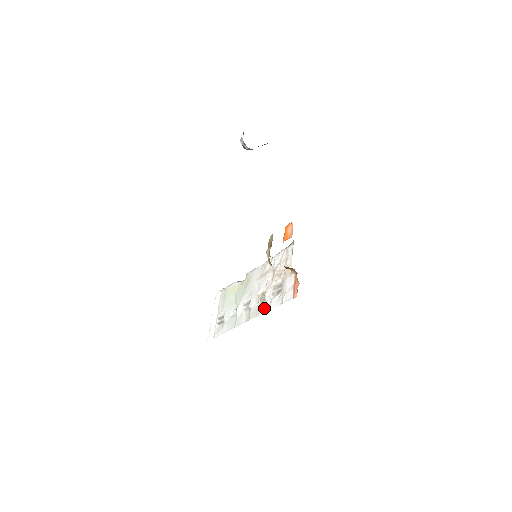
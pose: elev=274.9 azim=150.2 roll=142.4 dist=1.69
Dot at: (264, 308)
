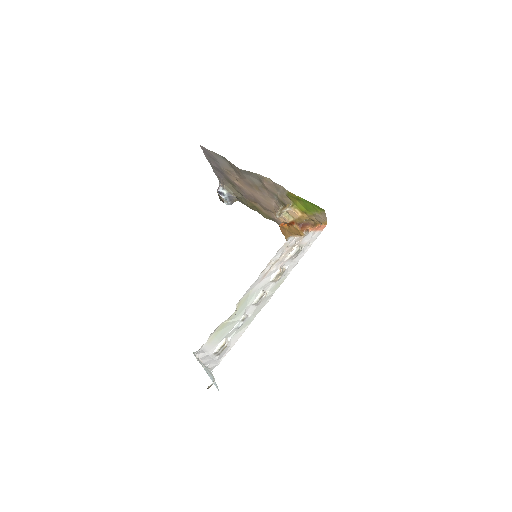
Dot at: (290, 268)
